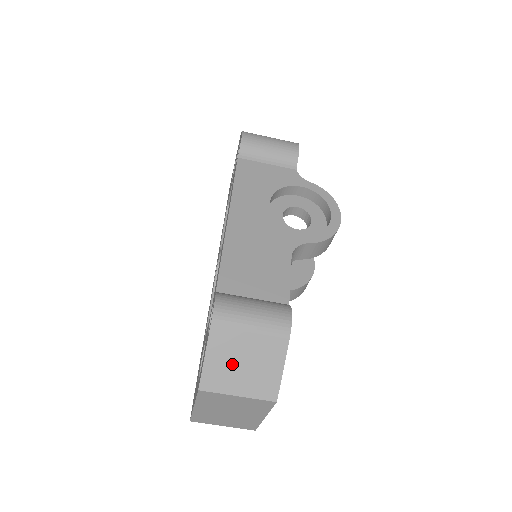
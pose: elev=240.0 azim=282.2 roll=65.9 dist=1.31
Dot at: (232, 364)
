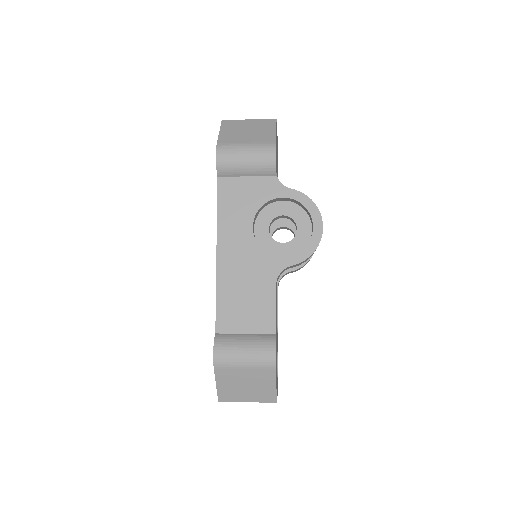
Dot at: (237, 387)
